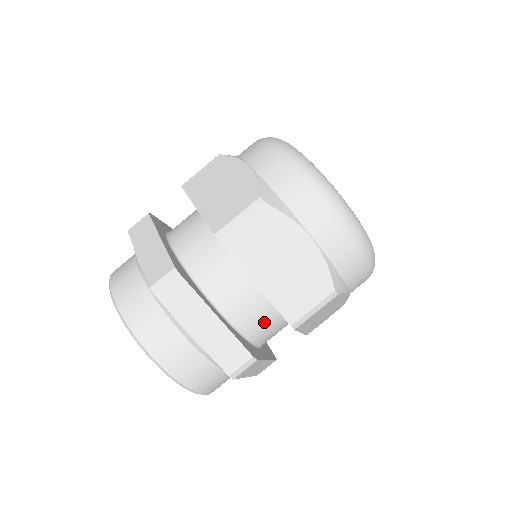
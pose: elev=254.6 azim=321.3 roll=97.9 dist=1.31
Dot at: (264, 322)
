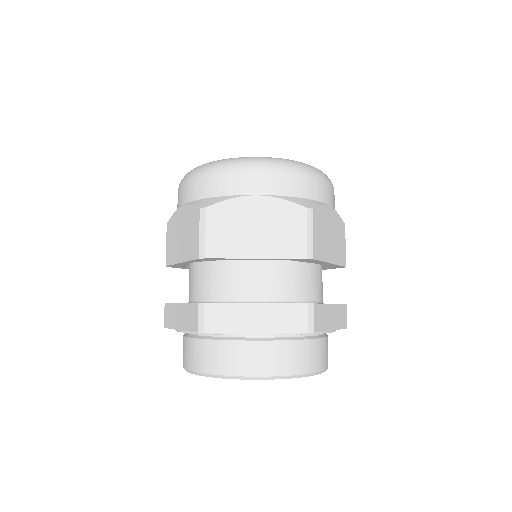
Dot at: (295, 280)
